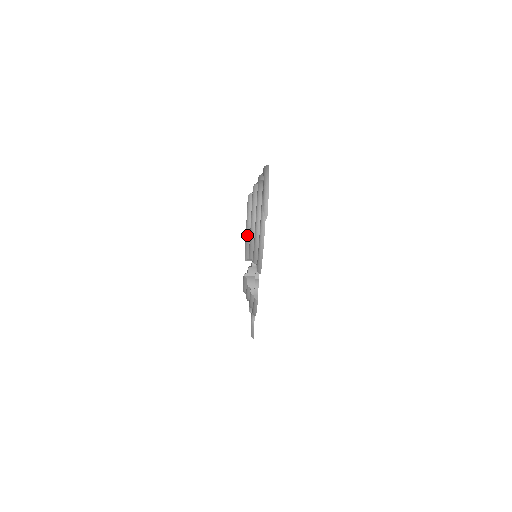
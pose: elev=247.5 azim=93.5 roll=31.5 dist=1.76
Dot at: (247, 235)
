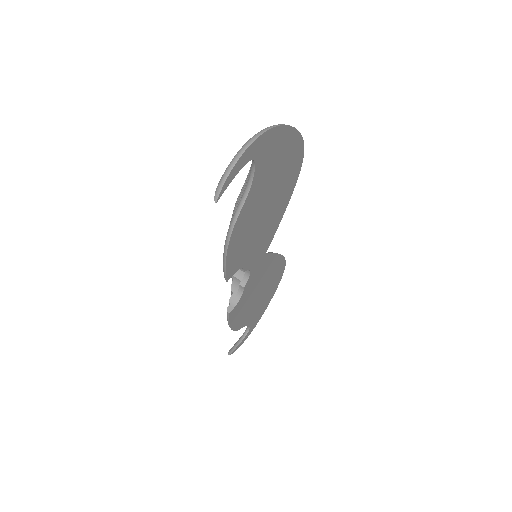
Dot at: occluded
